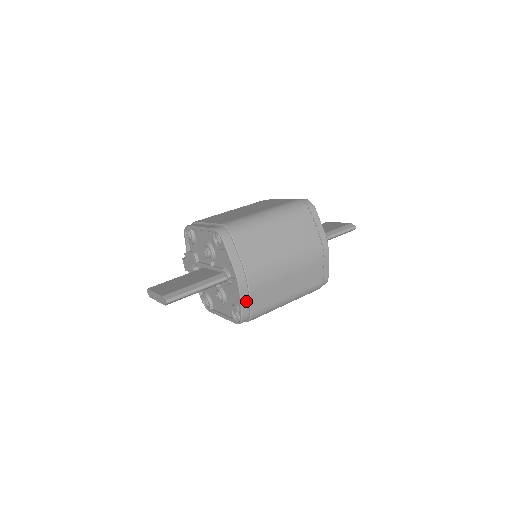
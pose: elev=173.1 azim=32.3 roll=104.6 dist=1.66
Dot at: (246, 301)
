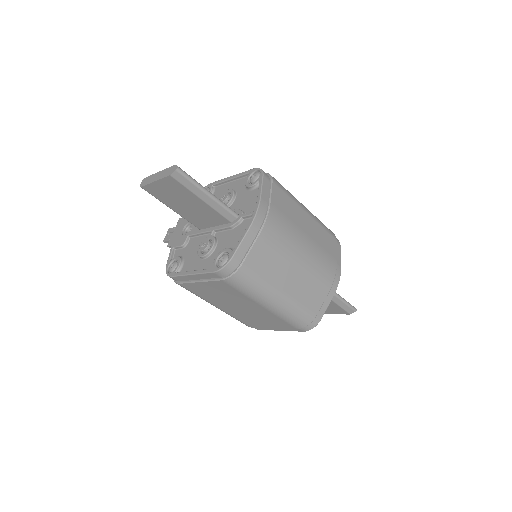
Dot at: (248, 243)
